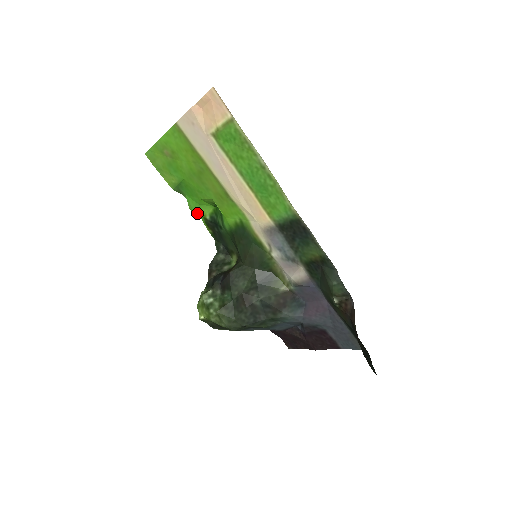
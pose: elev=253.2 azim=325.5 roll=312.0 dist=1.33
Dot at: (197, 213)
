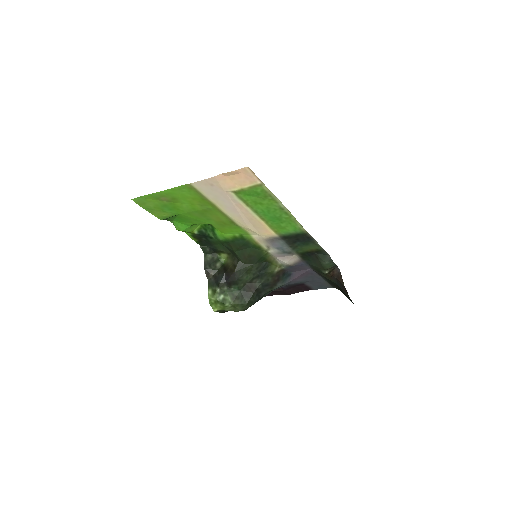
Dot at: (185, 231)
